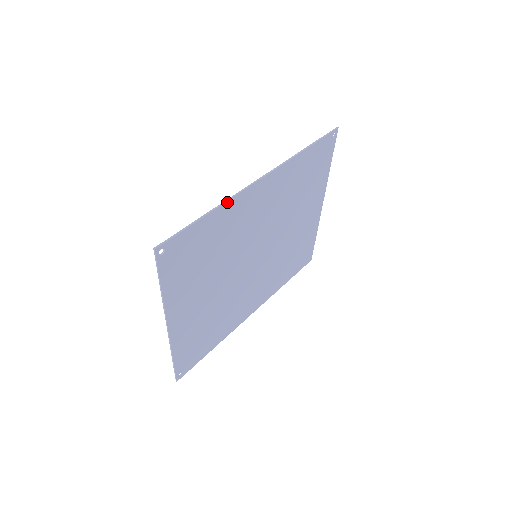
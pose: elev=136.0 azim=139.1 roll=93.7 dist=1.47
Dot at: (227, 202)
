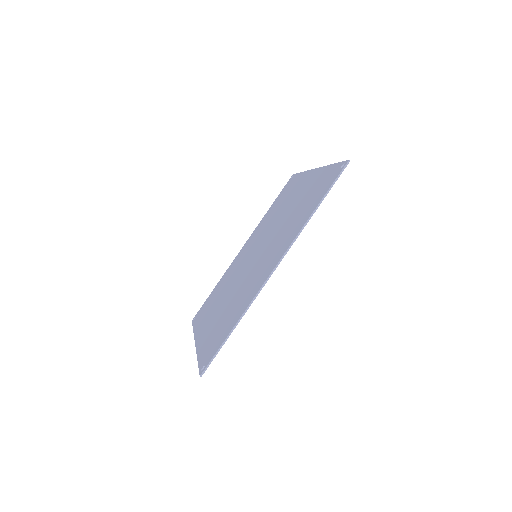
Dot at: (248, 308)
